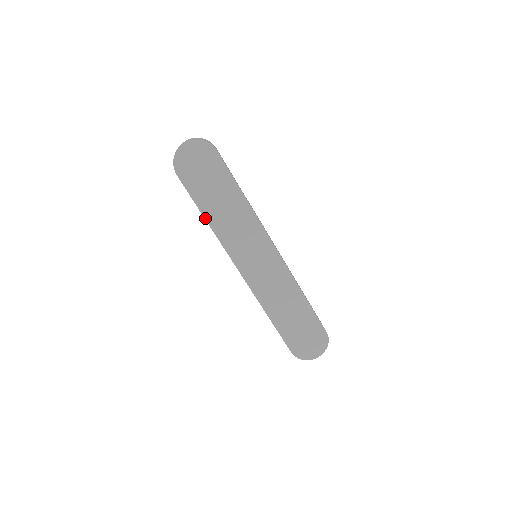
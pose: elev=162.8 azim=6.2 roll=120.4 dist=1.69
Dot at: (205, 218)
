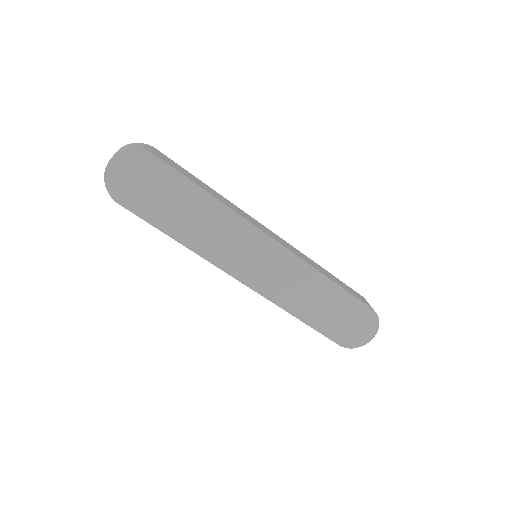
Dot at: (176, 240)
